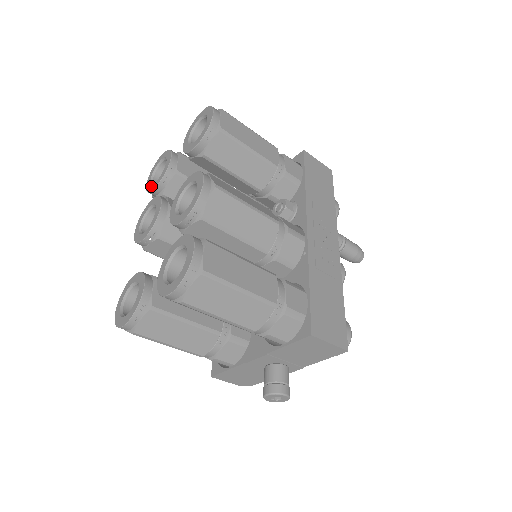
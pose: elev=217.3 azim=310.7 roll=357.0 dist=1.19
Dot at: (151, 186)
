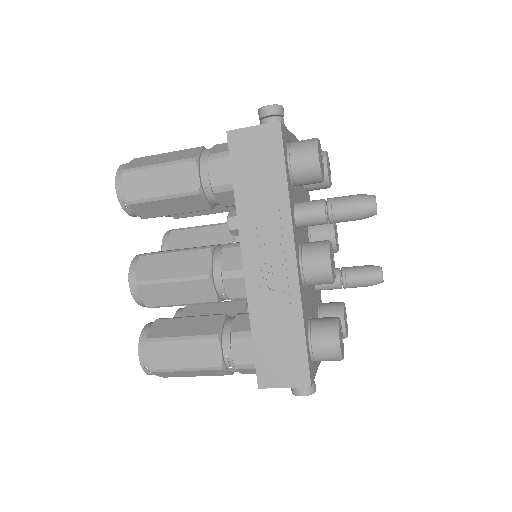
Dot at: occluded
